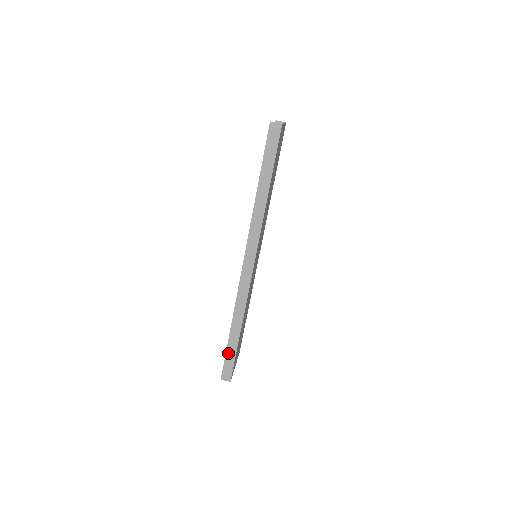
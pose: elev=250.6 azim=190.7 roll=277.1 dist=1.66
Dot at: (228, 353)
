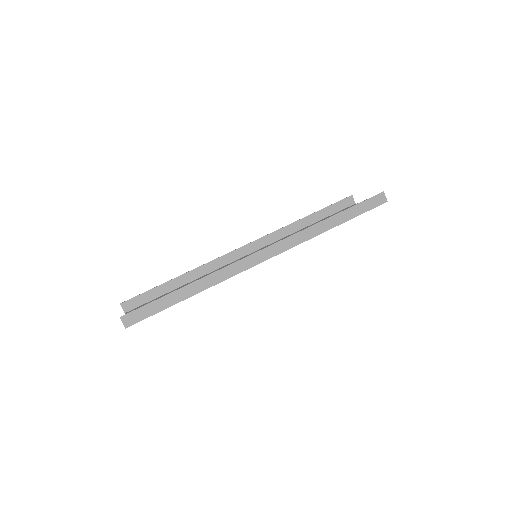
Dot at: (159, 301)
